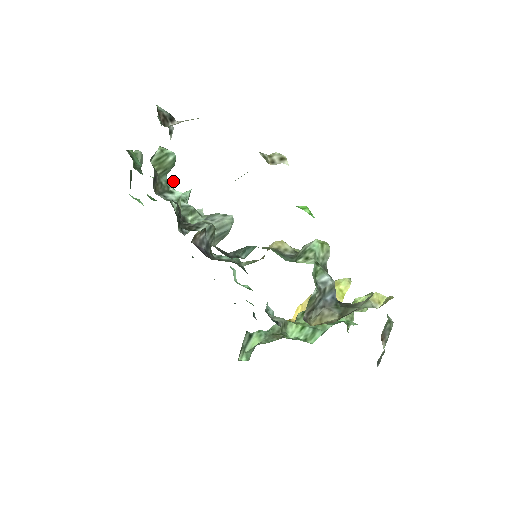
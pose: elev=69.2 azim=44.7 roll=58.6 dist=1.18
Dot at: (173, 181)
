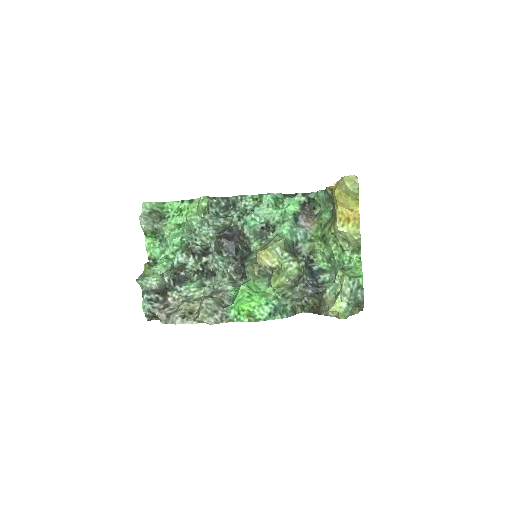
Dot at: (176, 246)
